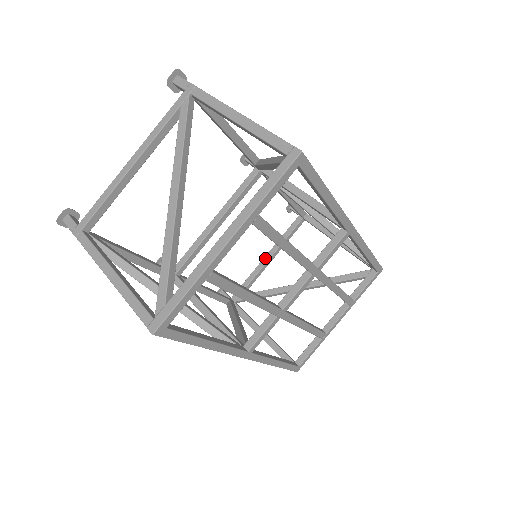
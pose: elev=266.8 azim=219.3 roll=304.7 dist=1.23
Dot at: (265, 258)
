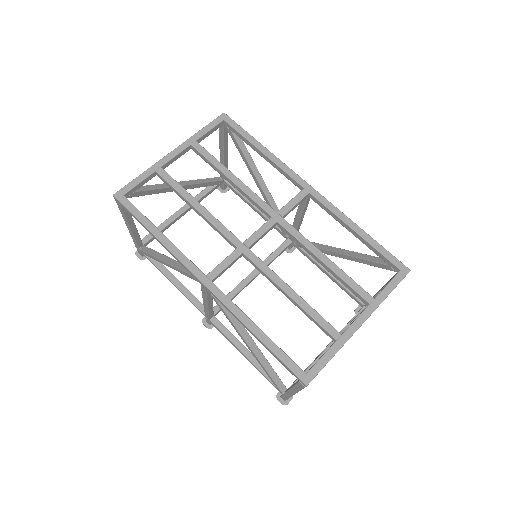
Dot at: (326, 347)
